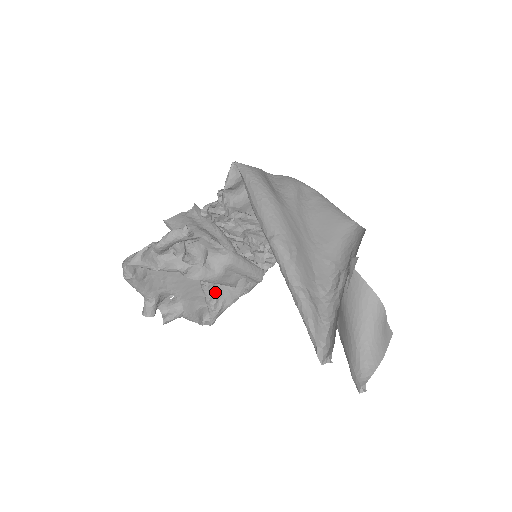
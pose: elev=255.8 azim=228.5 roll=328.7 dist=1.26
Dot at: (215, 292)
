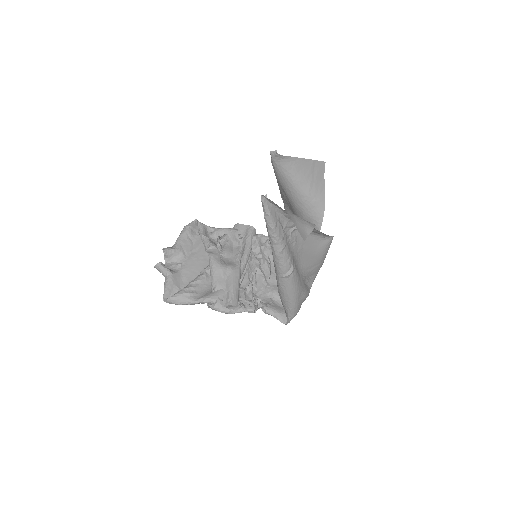
Dot at: (200, 284)
